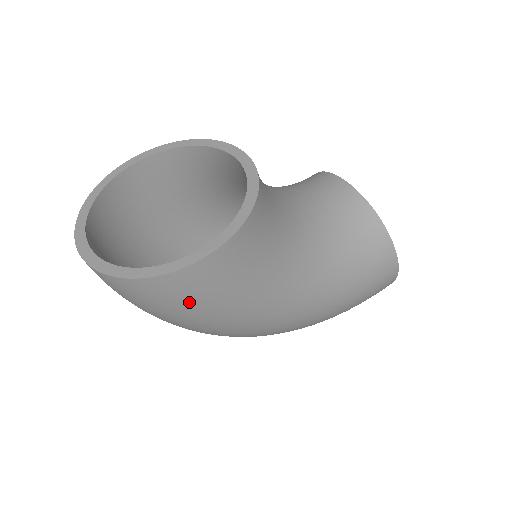
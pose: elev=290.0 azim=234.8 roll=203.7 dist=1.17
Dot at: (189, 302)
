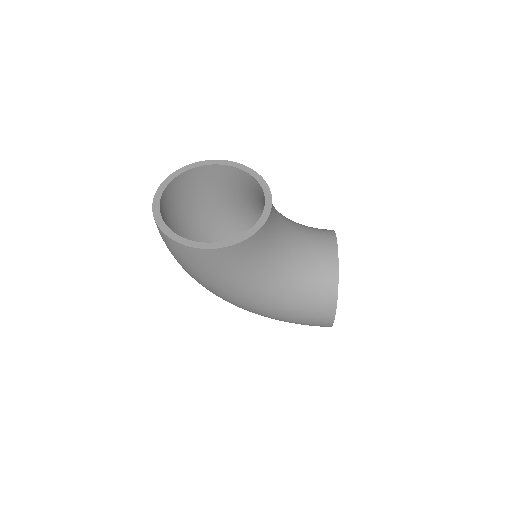
Dot at: (187, 262)
